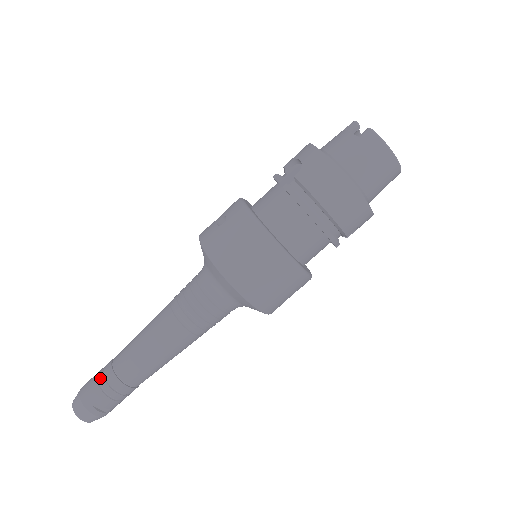
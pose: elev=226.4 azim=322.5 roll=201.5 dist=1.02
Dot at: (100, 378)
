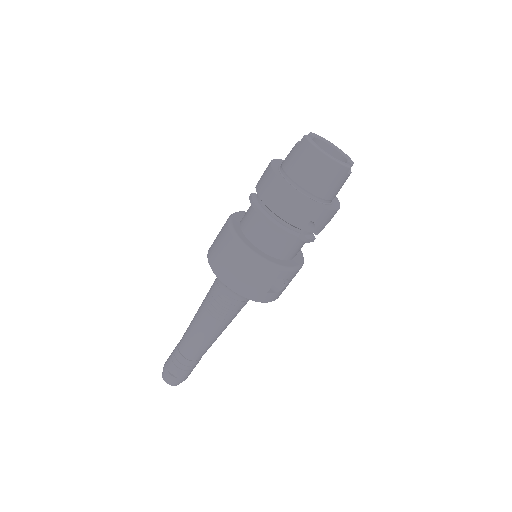
Dot at: (173, 351)
